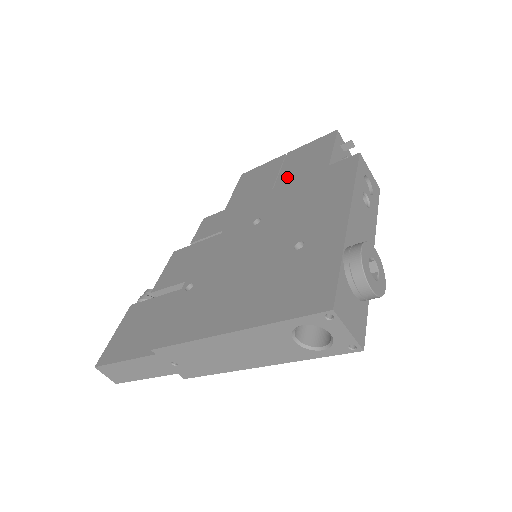
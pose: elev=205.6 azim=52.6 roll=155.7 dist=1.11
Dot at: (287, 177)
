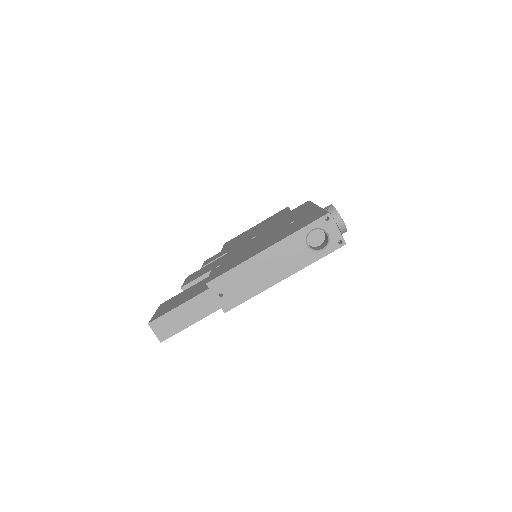
Dot at: (264, 225)
